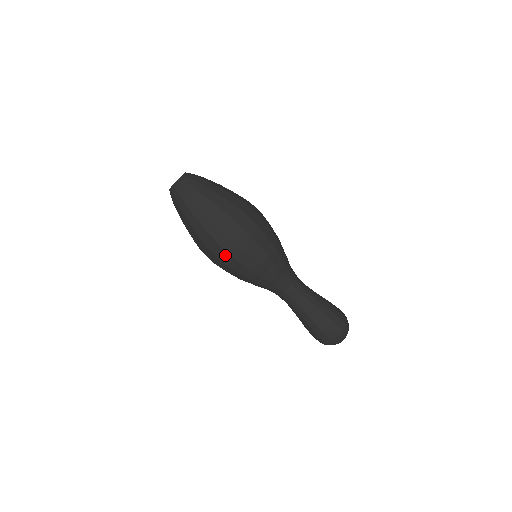
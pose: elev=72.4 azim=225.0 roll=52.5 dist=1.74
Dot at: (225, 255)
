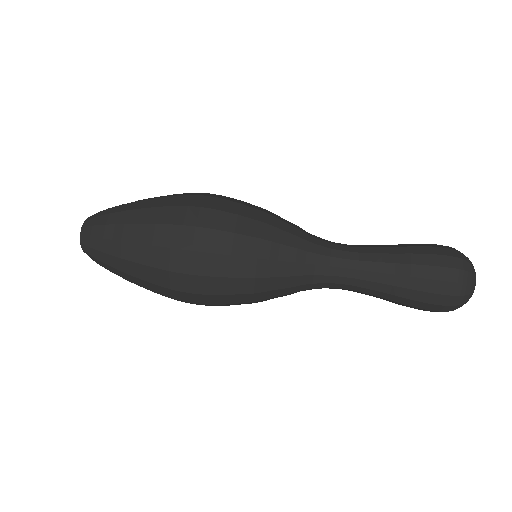
Dot at: (199, 259)
